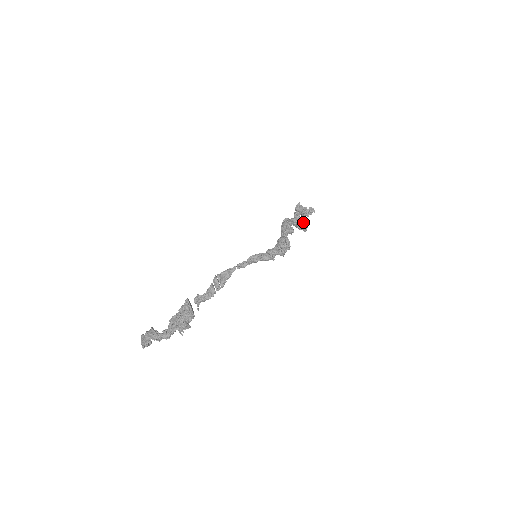
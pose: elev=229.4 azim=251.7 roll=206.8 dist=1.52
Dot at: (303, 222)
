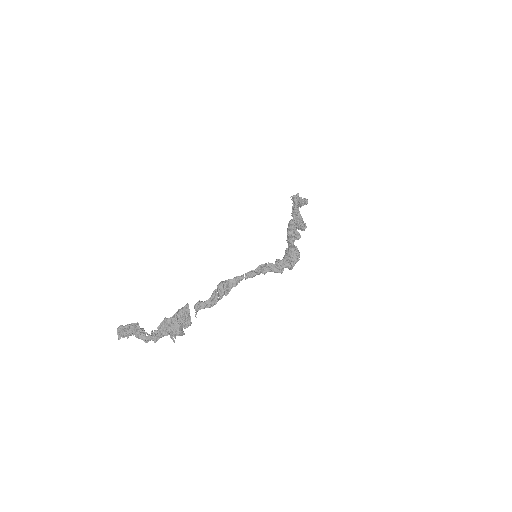
Dot at: occluded
